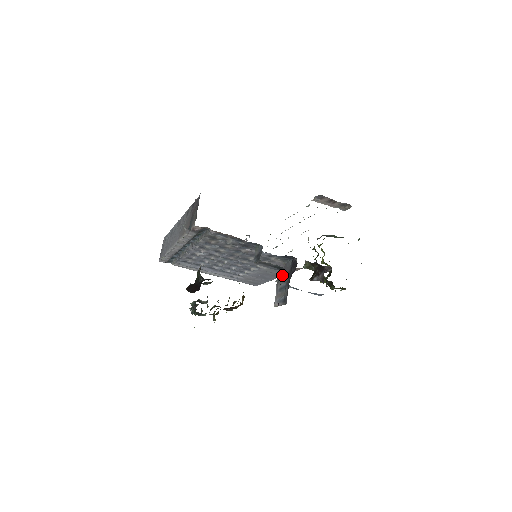
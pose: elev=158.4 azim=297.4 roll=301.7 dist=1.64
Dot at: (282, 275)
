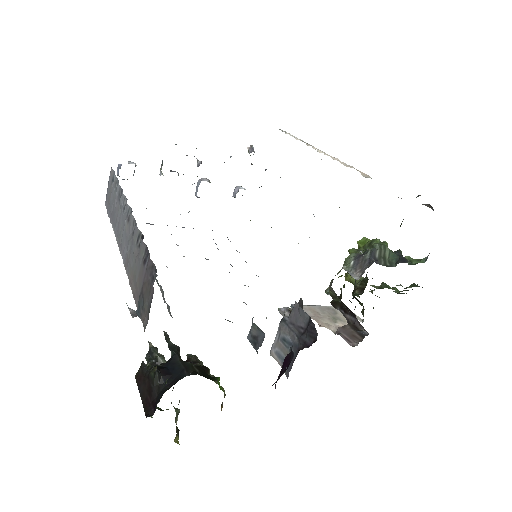
Dot at: (290, 319)
